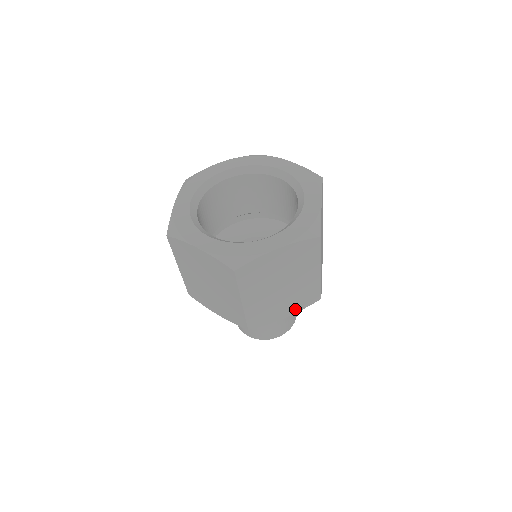
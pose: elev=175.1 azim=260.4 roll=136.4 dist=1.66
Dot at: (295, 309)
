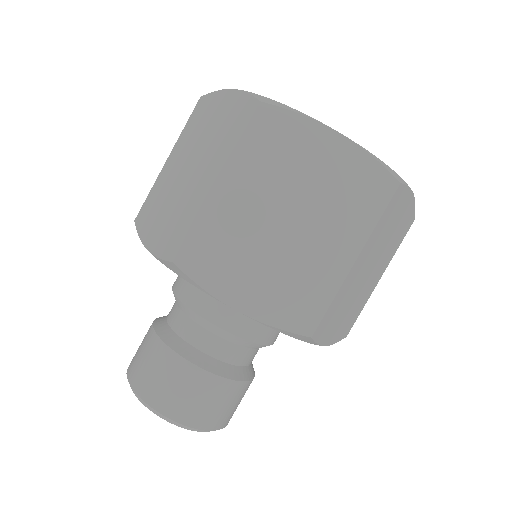
Dot at: (336, 335)
